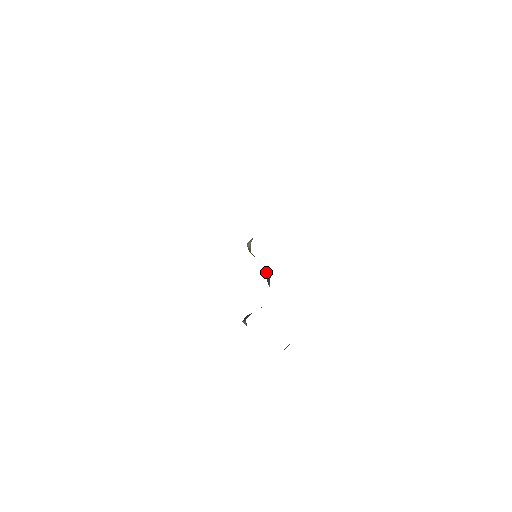
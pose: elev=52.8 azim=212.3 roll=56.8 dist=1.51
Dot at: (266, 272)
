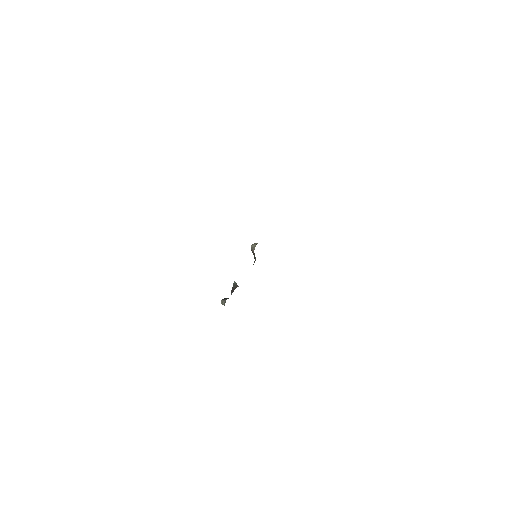
Dot at: (234, 283)
